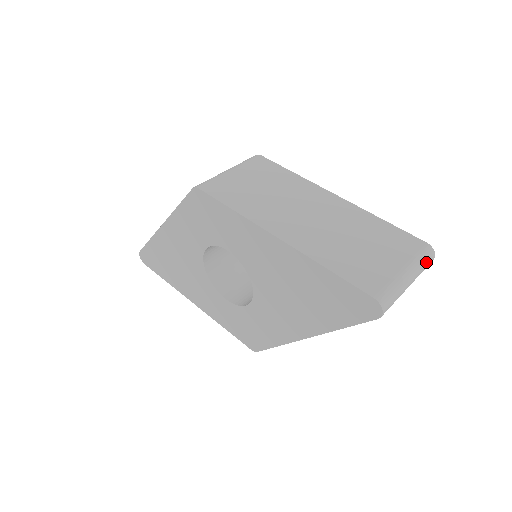
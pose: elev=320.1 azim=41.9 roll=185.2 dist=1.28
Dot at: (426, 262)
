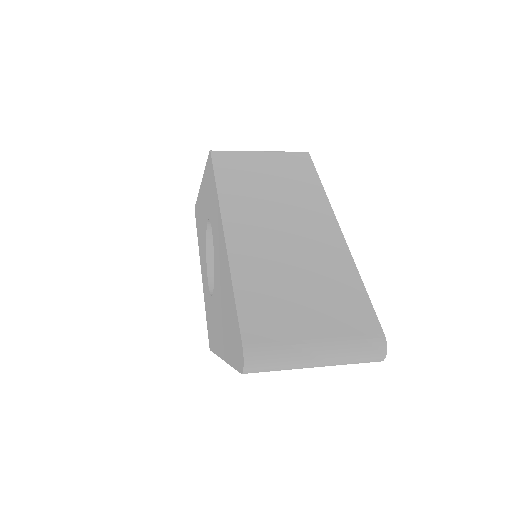
Dot at: (362, 354)
